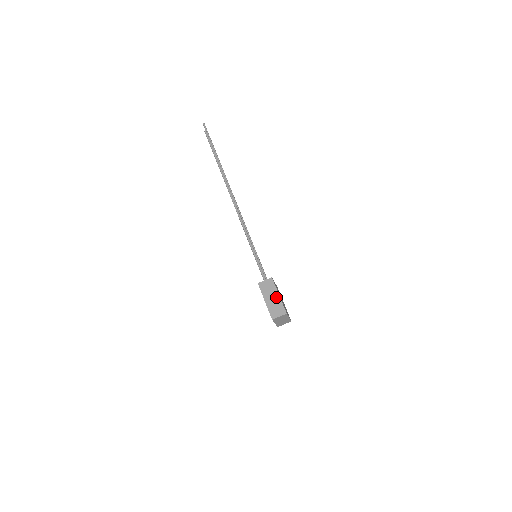
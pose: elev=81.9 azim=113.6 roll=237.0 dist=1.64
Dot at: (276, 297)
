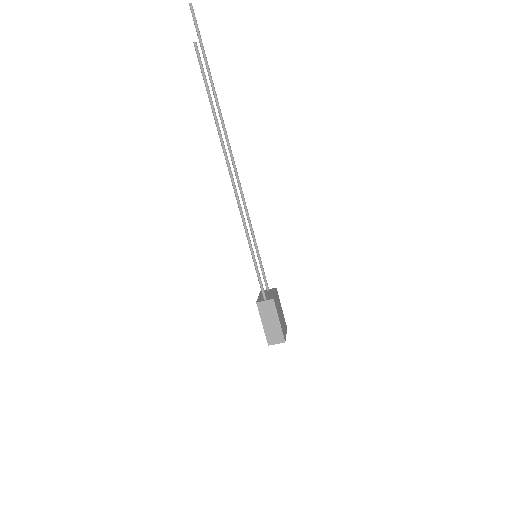
Dot at: (276, 323)
